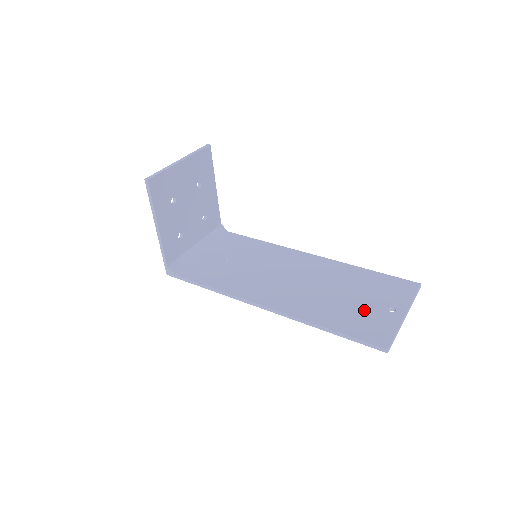
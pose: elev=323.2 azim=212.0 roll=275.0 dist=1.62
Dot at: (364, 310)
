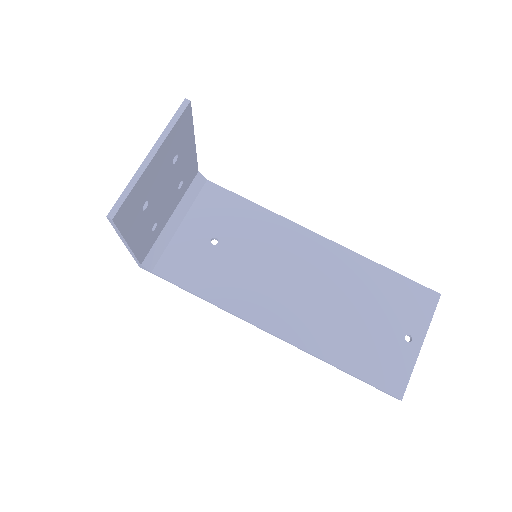
Dot at: (379, 340)
